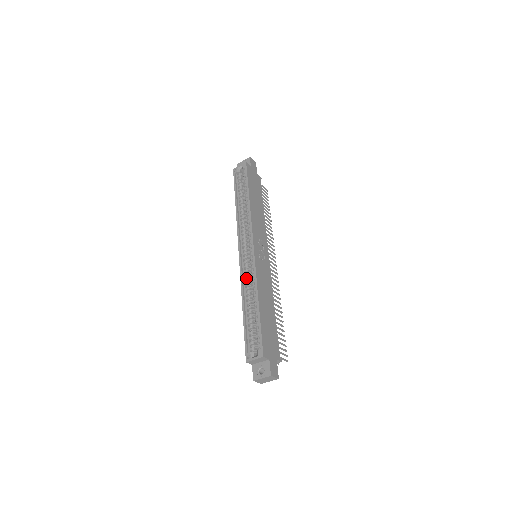
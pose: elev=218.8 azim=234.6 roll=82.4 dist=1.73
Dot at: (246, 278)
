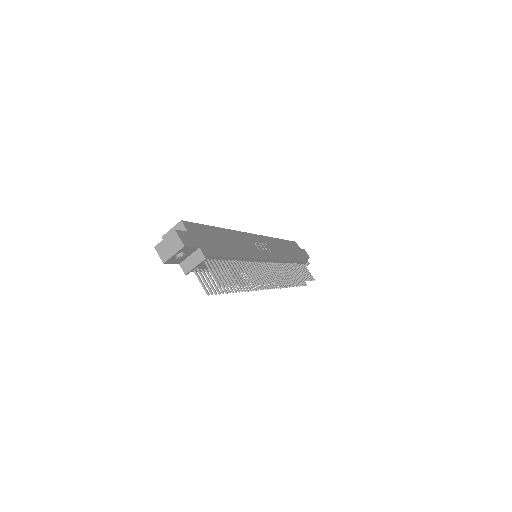
Dot at: occluded
